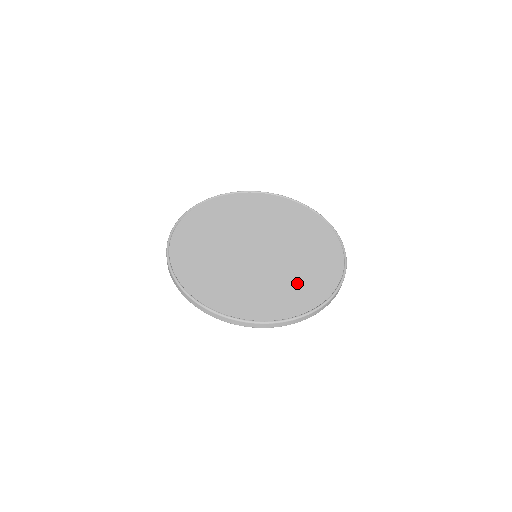
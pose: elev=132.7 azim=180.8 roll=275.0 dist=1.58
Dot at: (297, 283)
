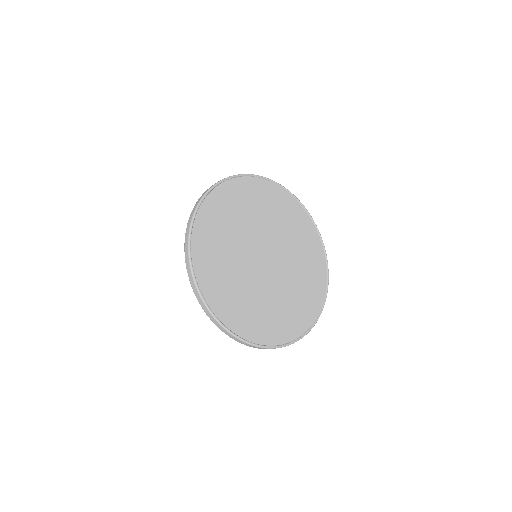
Dot at: (290, 308)
